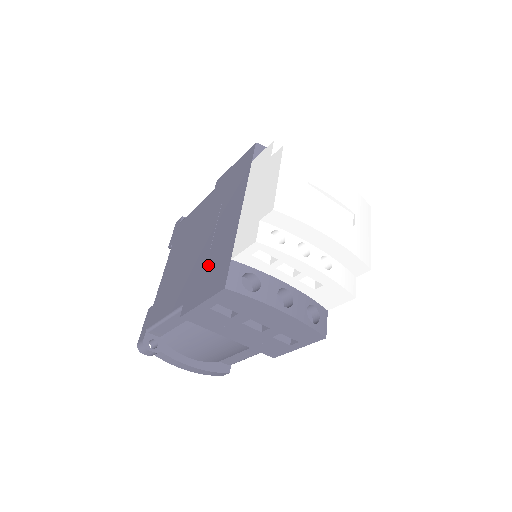
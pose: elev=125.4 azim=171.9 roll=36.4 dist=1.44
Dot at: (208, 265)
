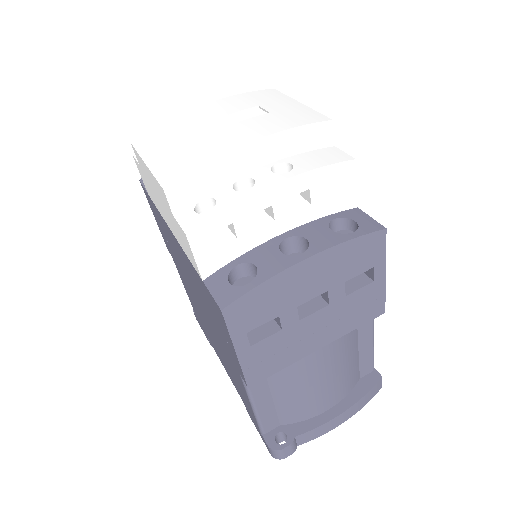
Dot at: (211, 314)
